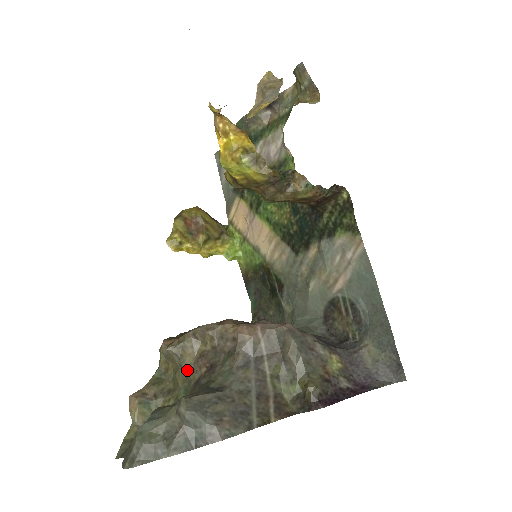
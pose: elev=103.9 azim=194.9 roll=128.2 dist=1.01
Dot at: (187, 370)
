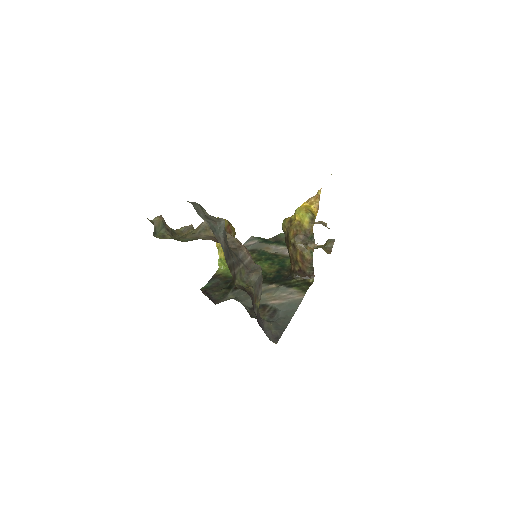
Dot at: (202, 235)
